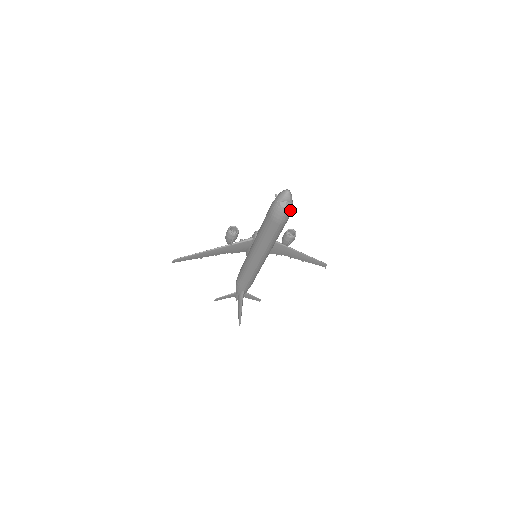
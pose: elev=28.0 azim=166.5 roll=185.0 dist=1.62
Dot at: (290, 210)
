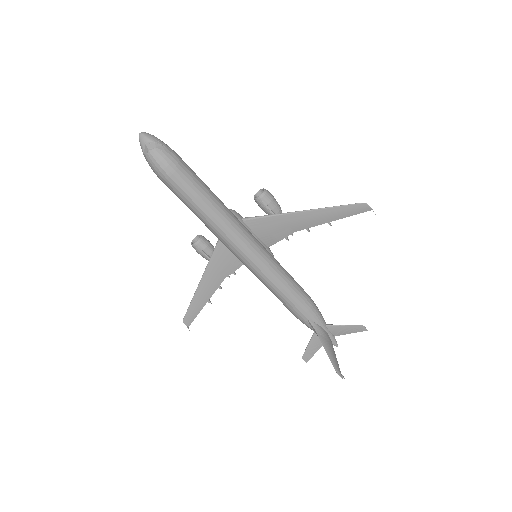
Dot at: (161, 151)
